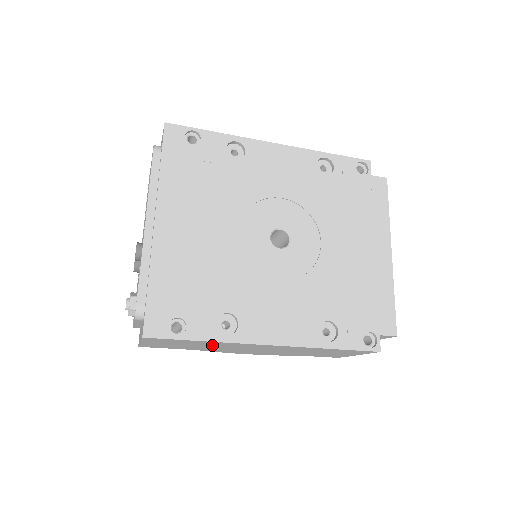
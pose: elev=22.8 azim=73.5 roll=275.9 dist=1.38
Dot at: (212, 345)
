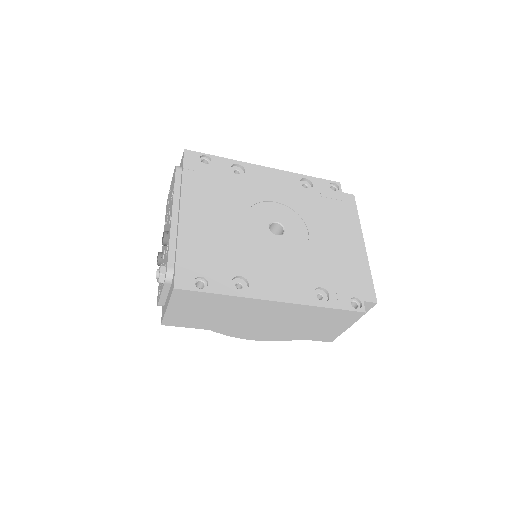
Dot at: (227, 309)
